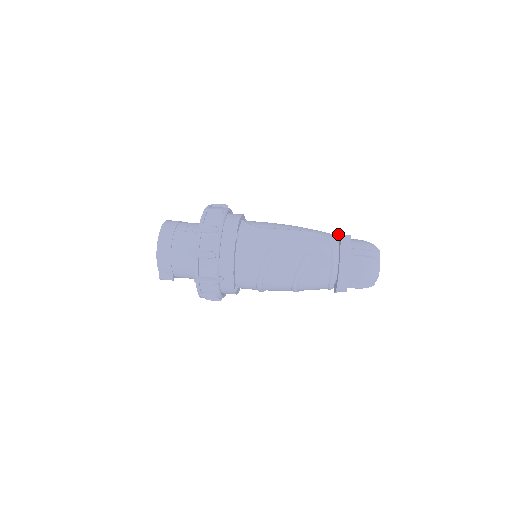
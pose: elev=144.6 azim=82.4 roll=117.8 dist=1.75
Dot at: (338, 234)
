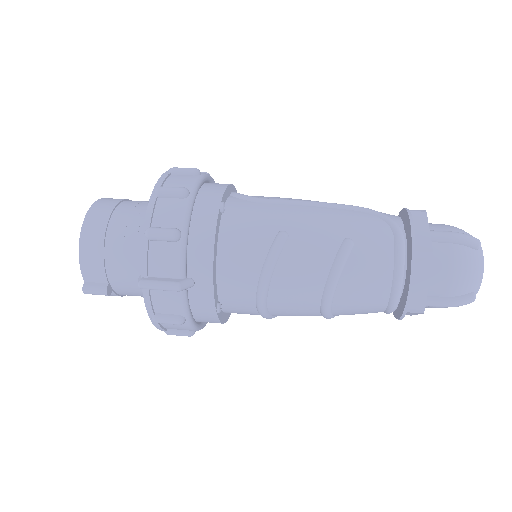
Dot at: occluded
